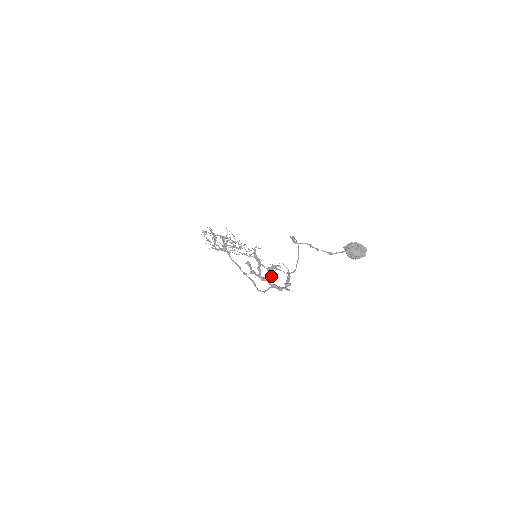
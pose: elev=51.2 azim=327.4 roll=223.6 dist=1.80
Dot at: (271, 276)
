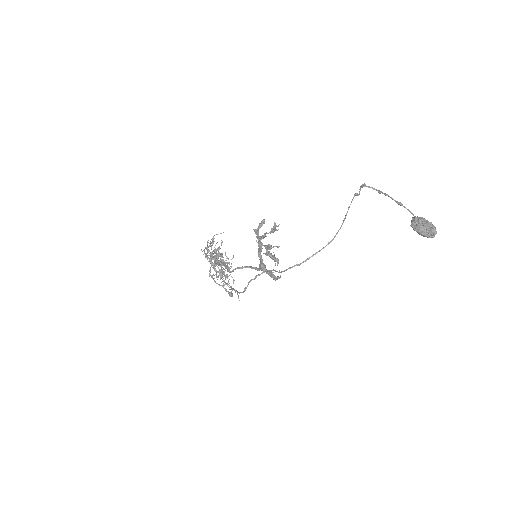
Dot at: (270, 247)
